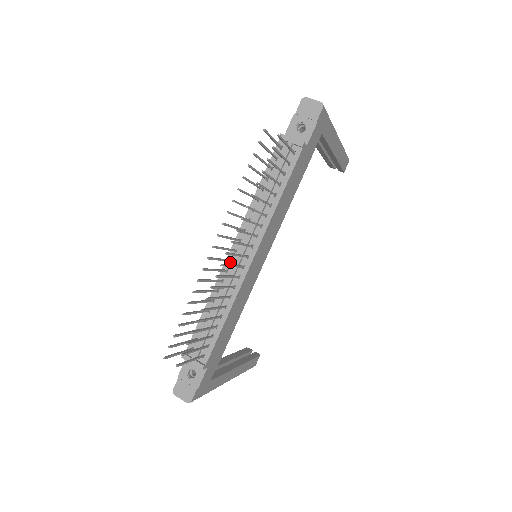
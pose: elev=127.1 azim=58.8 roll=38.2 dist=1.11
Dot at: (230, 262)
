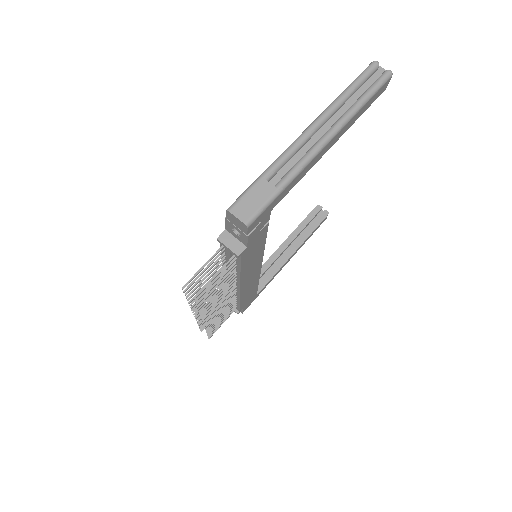
Dot at: occluded
